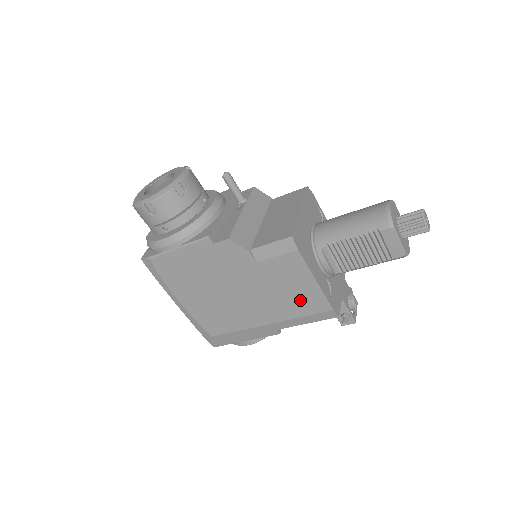
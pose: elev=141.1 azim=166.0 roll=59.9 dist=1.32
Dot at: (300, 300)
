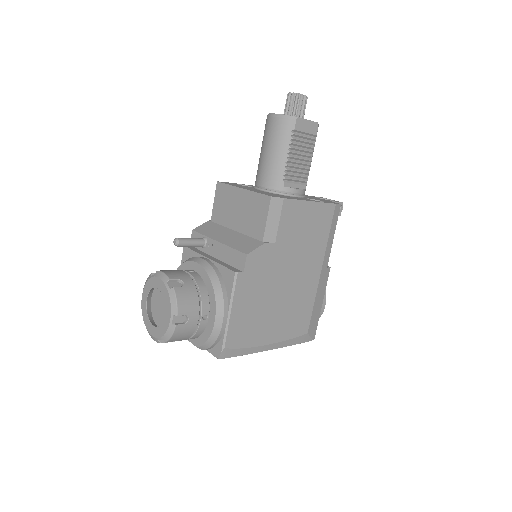
Dot at: (317, 227)
